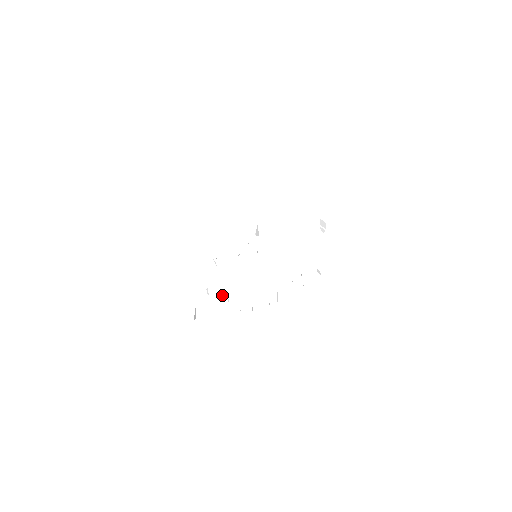
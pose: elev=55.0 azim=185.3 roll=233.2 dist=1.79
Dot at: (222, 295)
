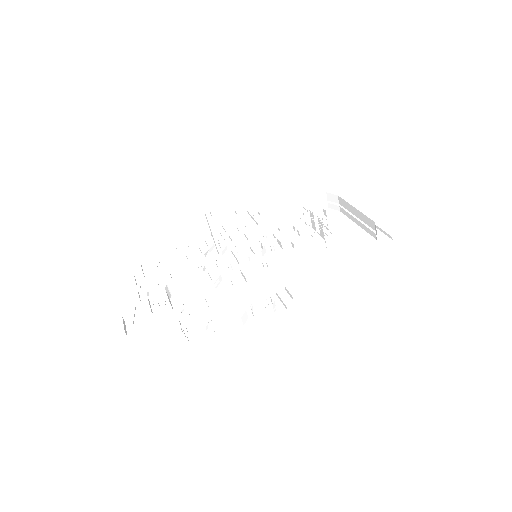
Dot at: occluded
